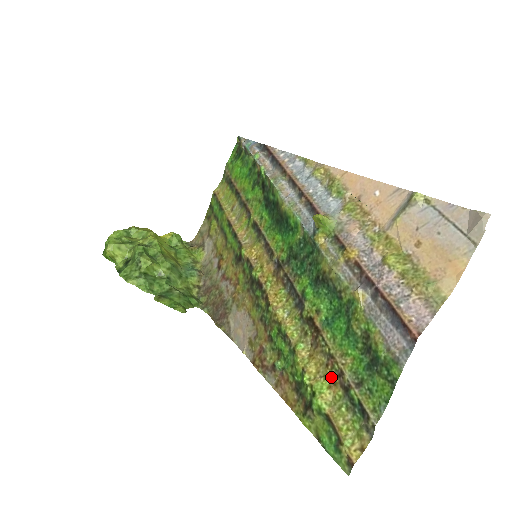
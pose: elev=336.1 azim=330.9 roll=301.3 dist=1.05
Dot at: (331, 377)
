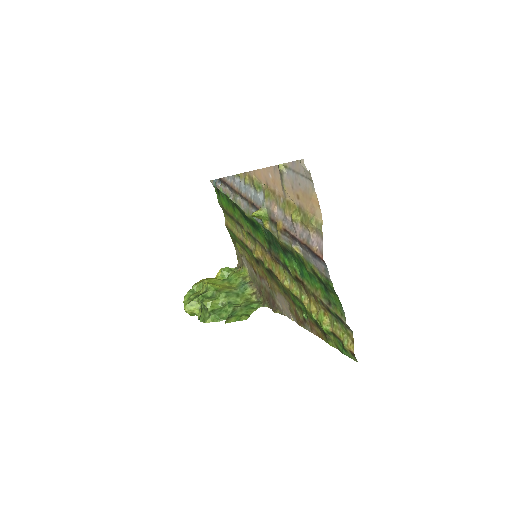
Dot at: (321, 307)
